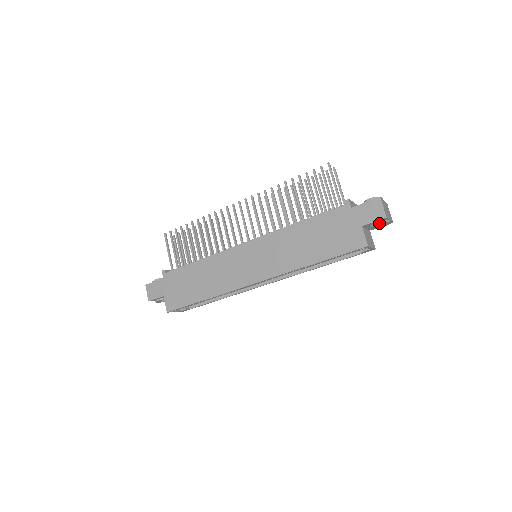
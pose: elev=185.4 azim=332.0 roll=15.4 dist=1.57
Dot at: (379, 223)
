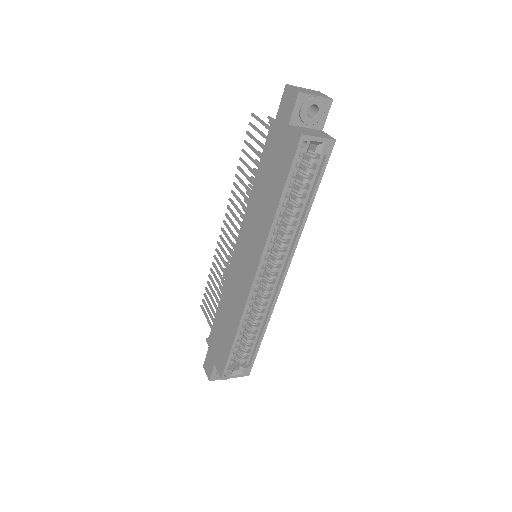
Dot at: (302, 106)
